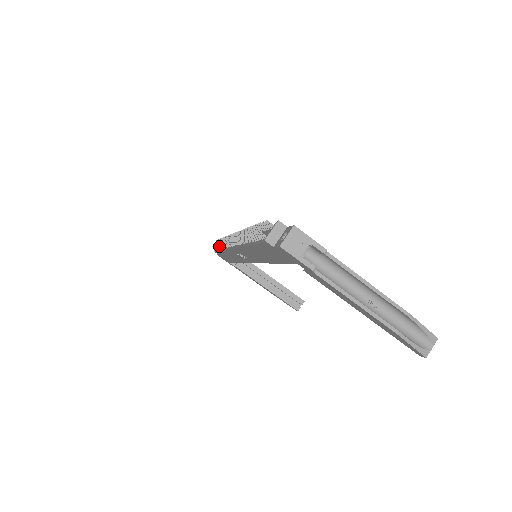
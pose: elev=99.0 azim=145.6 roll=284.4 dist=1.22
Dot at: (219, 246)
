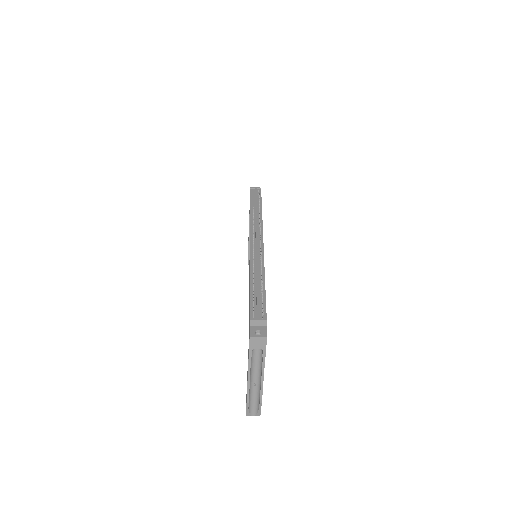
Dot at: occluded
